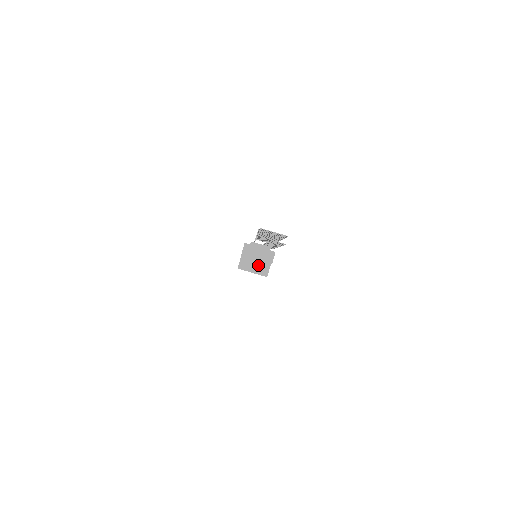
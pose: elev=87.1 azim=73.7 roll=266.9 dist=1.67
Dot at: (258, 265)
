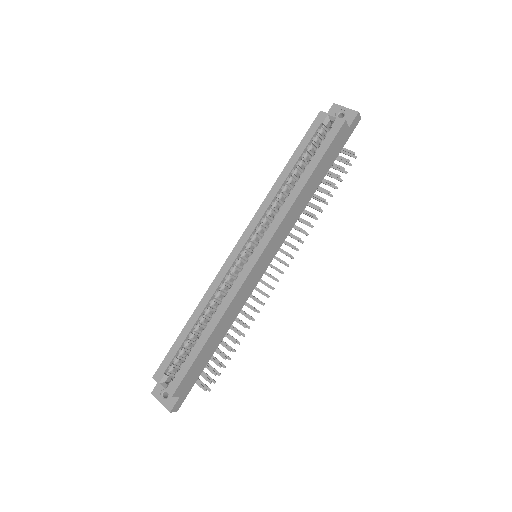
Dot at: occluded
